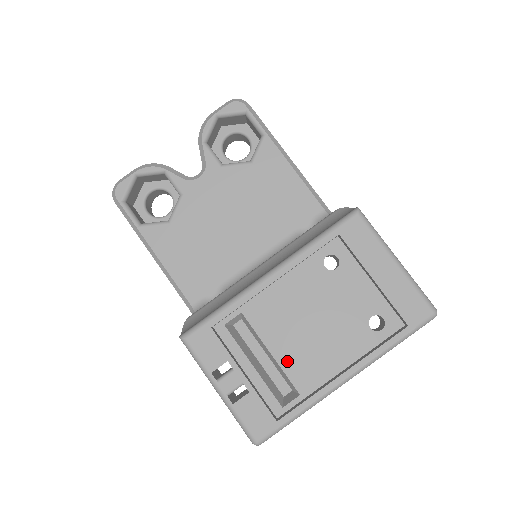
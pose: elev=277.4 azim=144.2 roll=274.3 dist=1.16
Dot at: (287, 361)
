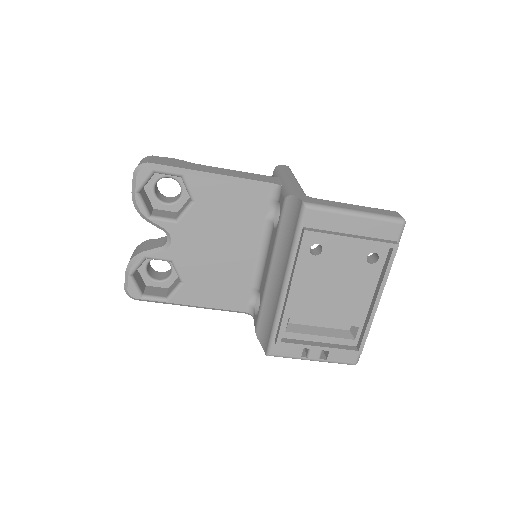
Dot at: (337, 319)
